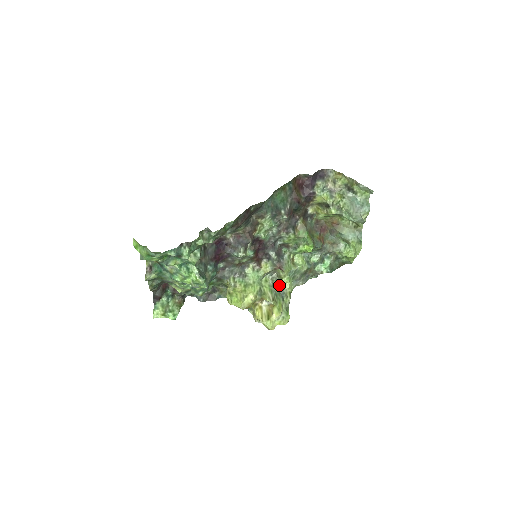
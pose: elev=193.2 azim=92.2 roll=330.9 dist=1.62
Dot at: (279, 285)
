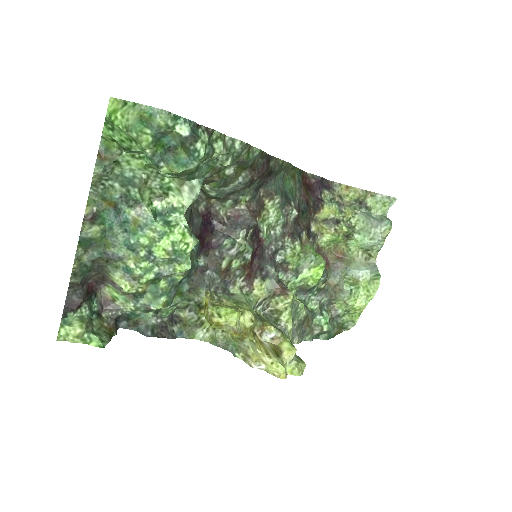
Dot at: (277, 322)
